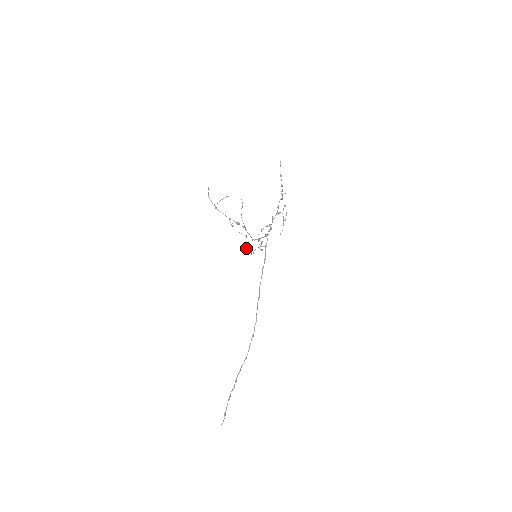
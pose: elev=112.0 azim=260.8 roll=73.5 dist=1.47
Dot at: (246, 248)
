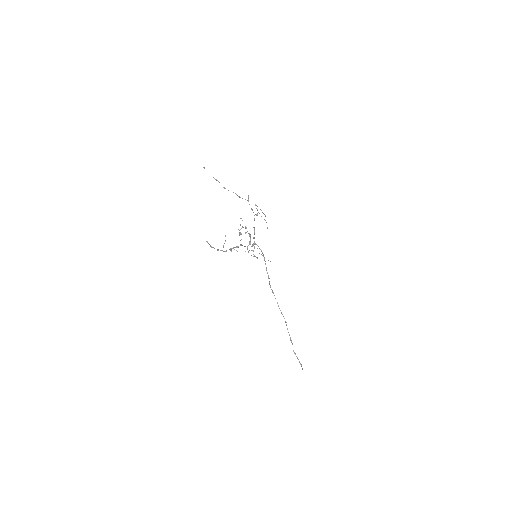
Dot at: occluded
